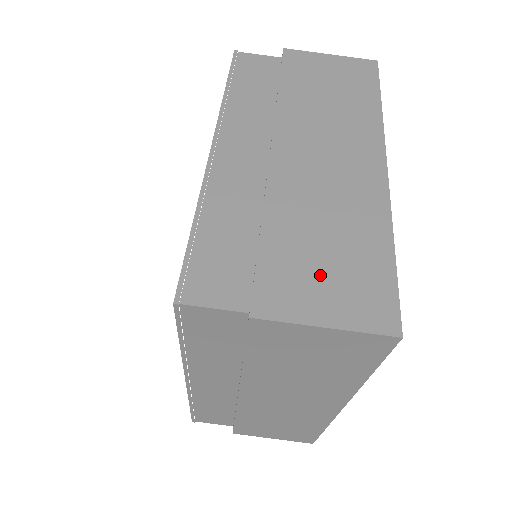
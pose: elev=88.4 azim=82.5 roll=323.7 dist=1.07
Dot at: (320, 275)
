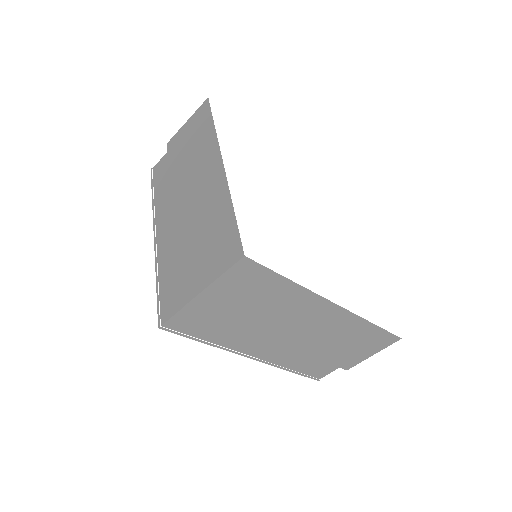
Dot at: (356, 350)
